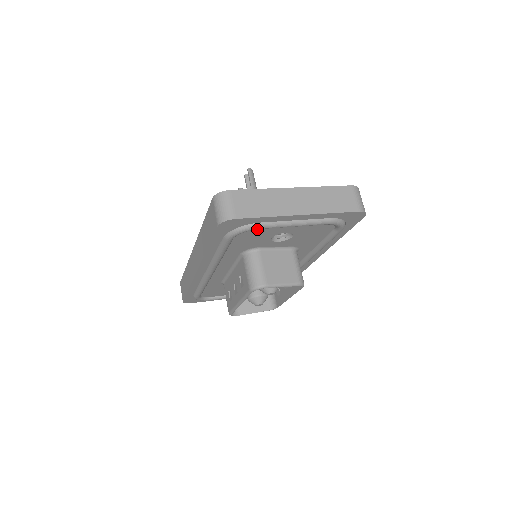
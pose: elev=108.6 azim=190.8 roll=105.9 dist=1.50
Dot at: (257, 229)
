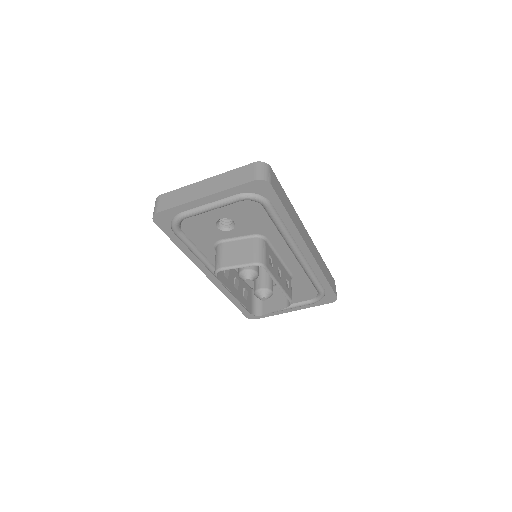
Dot at: (190, 220)
